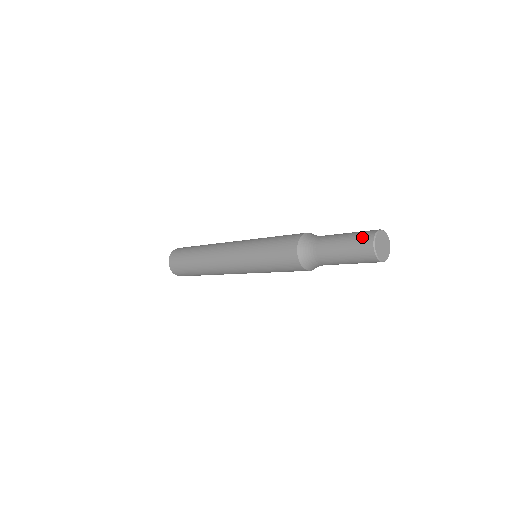
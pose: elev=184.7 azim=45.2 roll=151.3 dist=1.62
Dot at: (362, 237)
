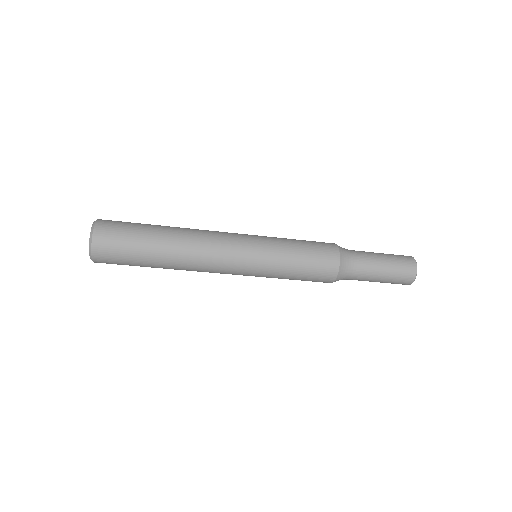
Dot at: (403, 256)
